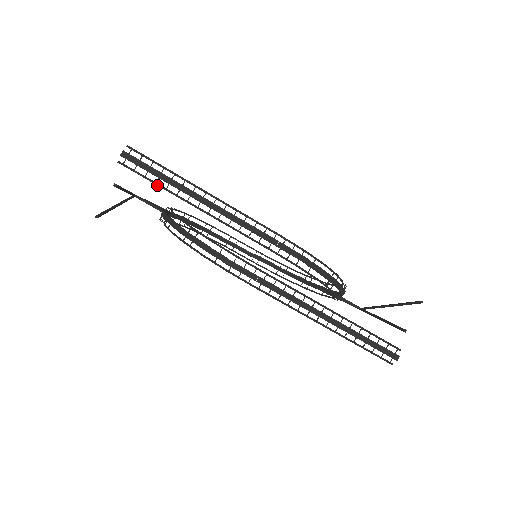
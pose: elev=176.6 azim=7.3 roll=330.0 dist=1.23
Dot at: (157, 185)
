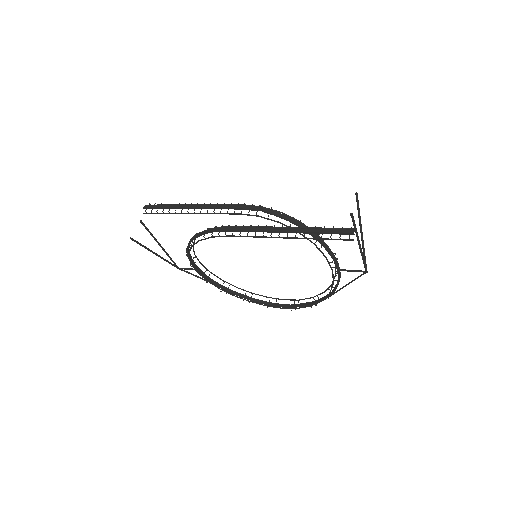
Dot at: occluded
